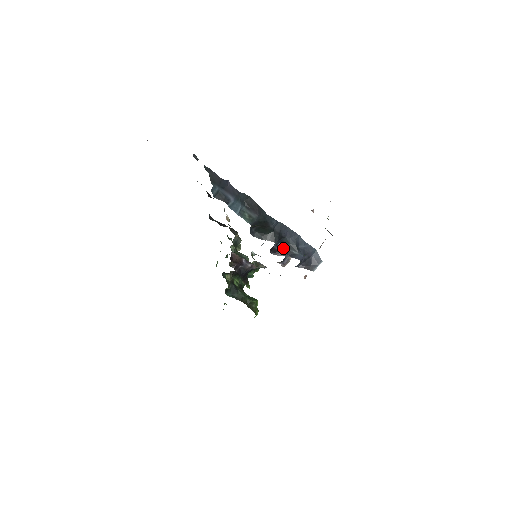
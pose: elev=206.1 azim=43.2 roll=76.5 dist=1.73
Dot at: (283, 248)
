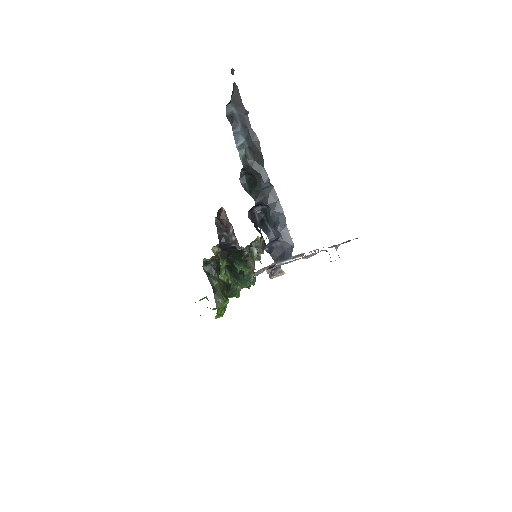
Dot at: (262, 218)
